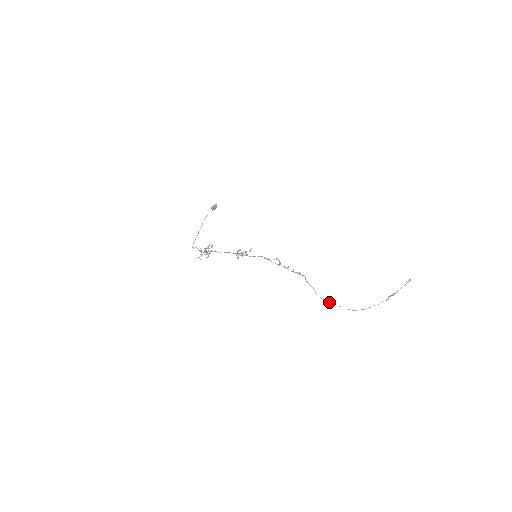
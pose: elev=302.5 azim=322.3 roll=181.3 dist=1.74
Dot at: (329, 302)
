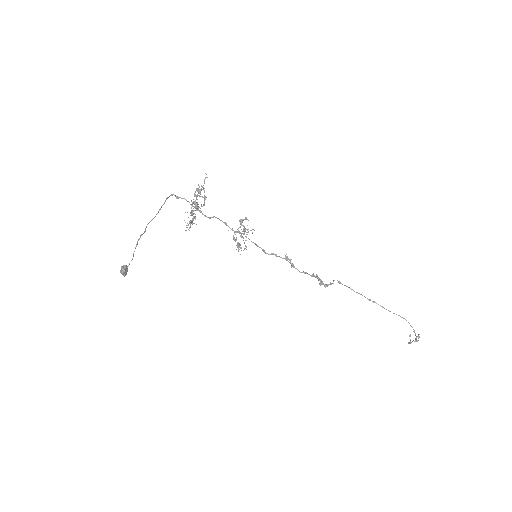
Dot at: (381, 306)
